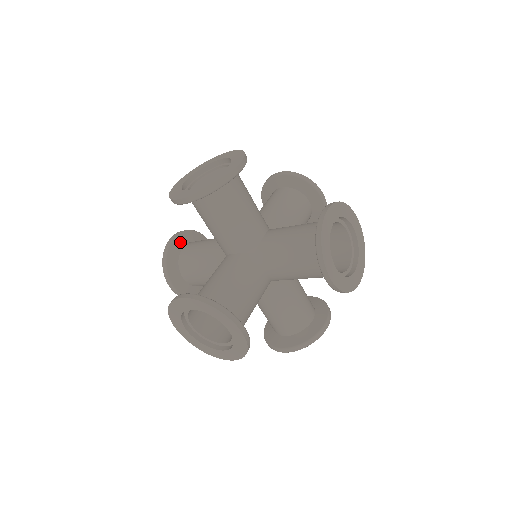
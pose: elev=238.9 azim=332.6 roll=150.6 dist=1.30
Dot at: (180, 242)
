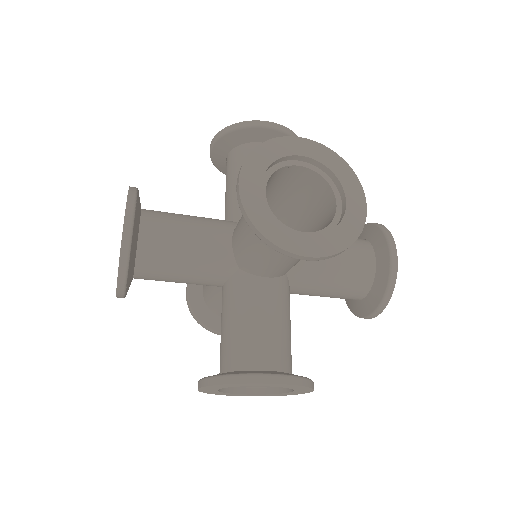
Dot at: occluded
